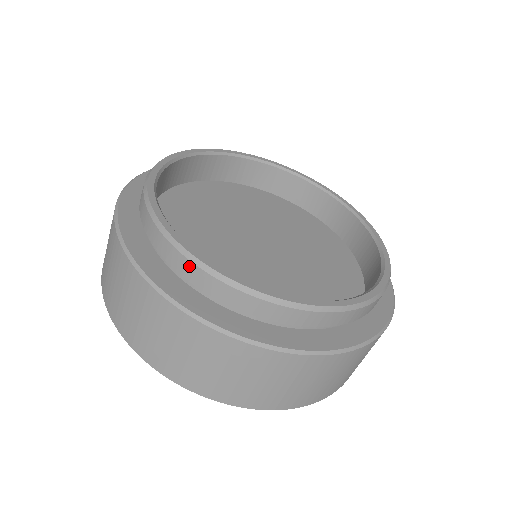
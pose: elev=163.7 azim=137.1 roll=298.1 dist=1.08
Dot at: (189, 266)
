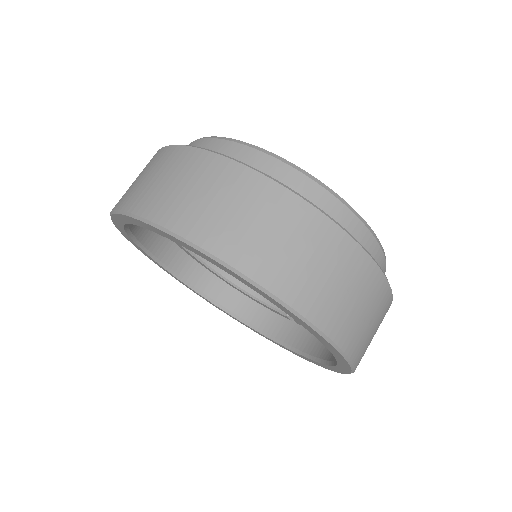
Dot at: (236, 147)
